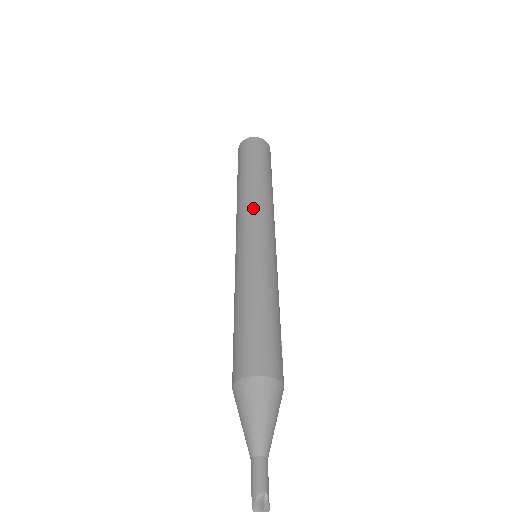
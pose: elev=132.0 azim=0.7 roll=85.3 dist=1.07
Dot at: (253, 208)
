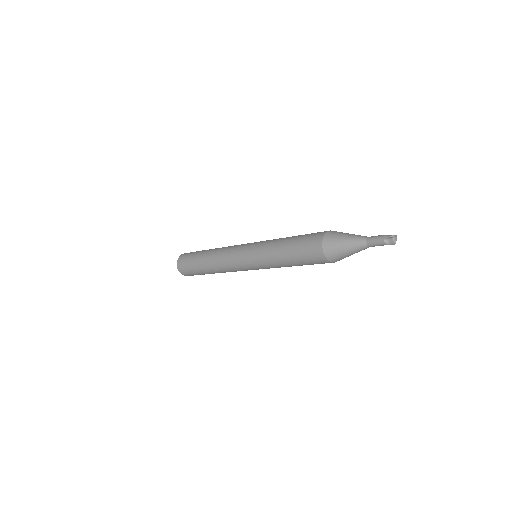
Dot at: (229, 247)
